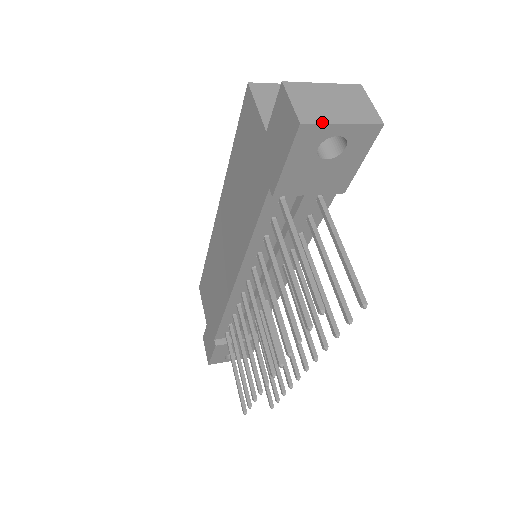
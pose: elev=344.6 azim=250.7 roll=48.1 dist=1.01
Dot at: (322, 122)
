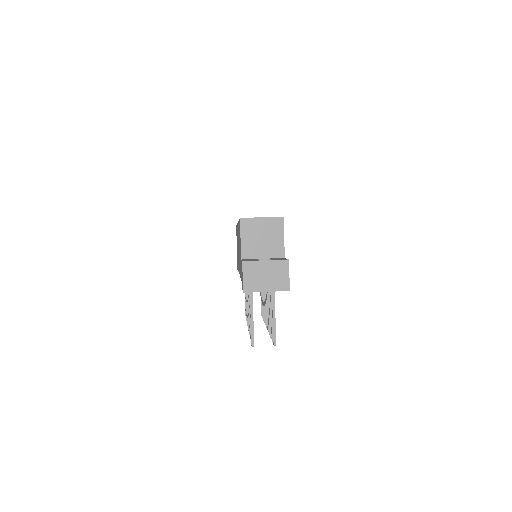
Dot at: (255, 291)
